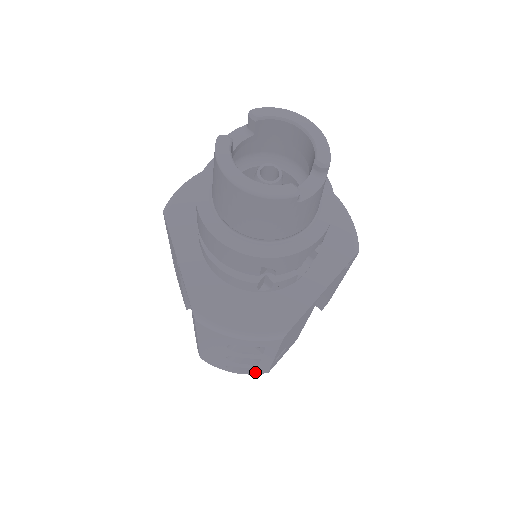
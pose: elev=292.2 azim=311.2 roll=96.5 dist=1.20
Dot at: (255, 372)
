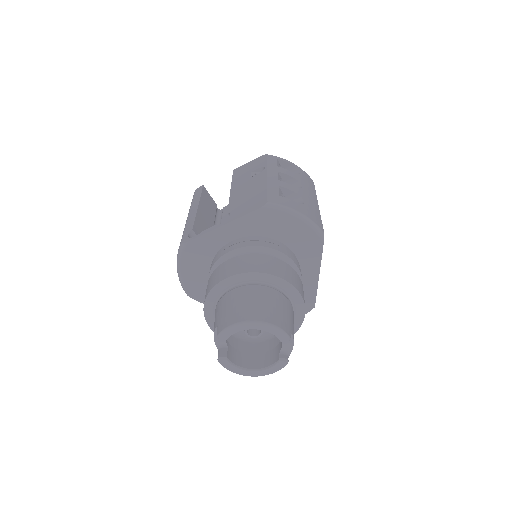
Dot at: occluded
